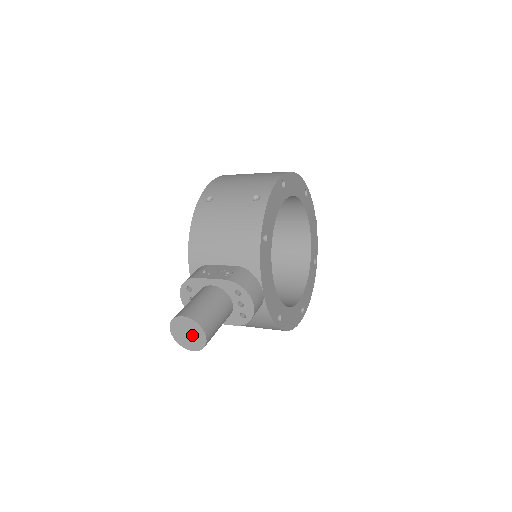
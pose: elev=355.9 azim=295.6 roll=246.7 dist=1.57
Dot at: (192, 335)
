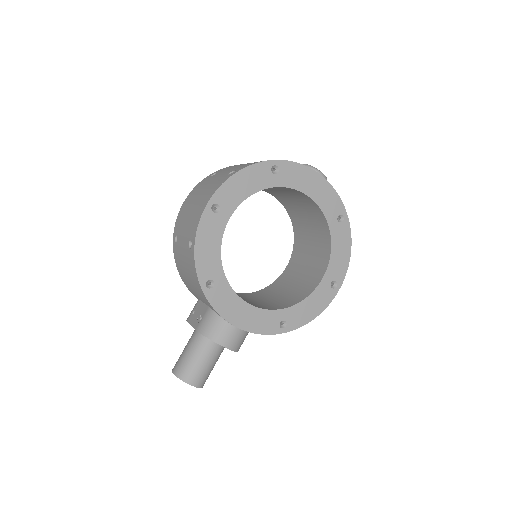
Dot at: occluded
